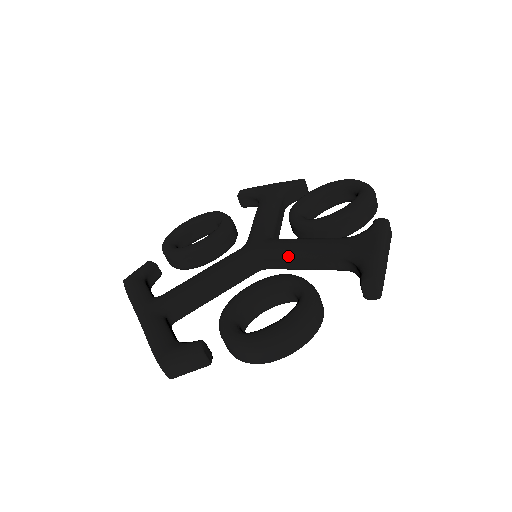
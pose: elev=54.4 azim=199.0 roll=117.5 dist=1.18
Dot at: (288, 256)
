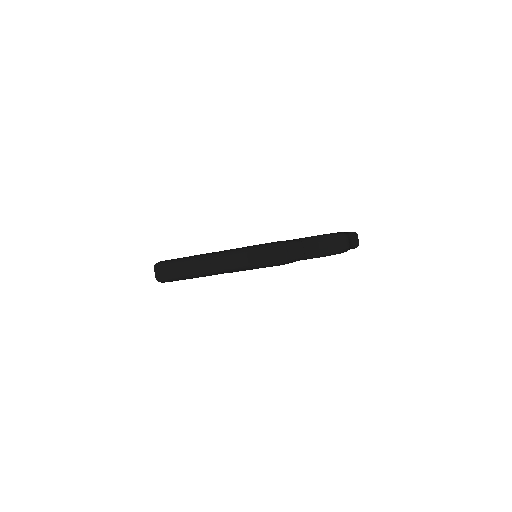
Dot at: occluded
